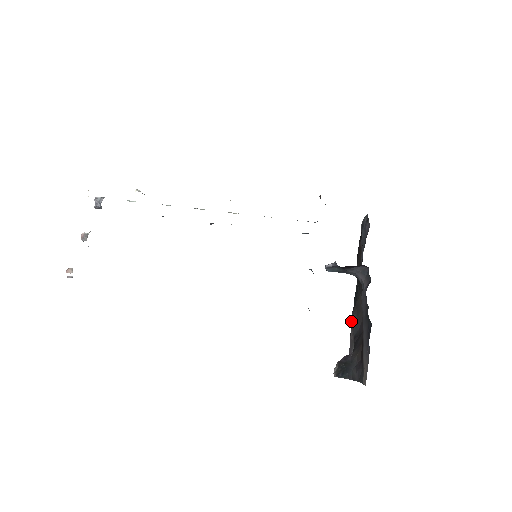
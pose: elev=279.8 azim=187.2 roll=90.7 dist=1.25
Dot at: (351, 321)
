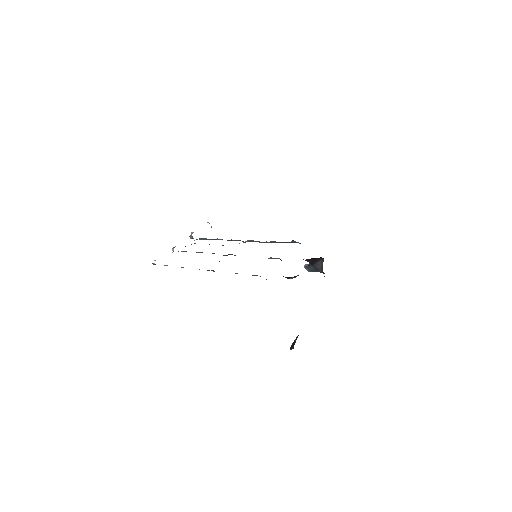
Dot at: occluded
